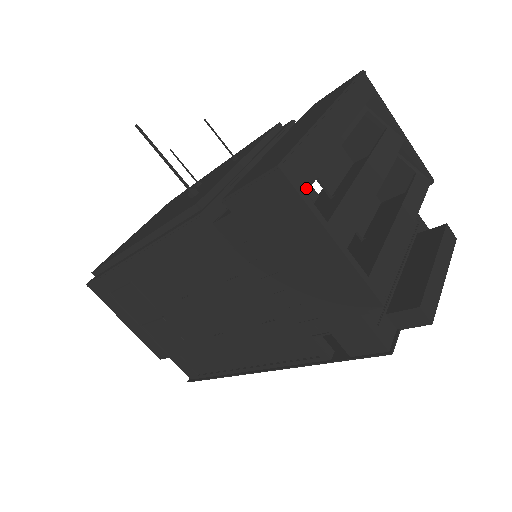
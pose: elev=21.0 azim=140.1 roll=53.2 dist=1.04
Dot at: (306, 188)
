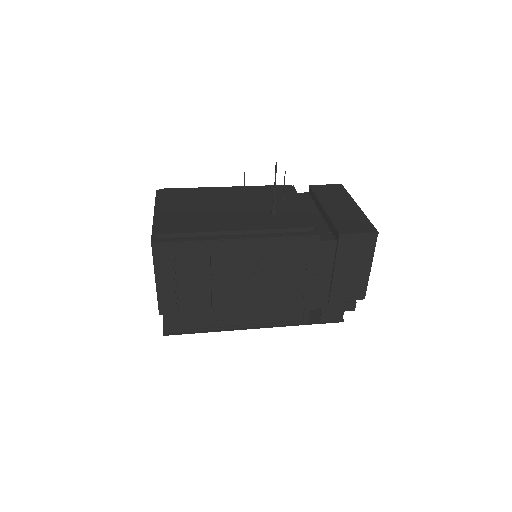
Dot at: occluded
